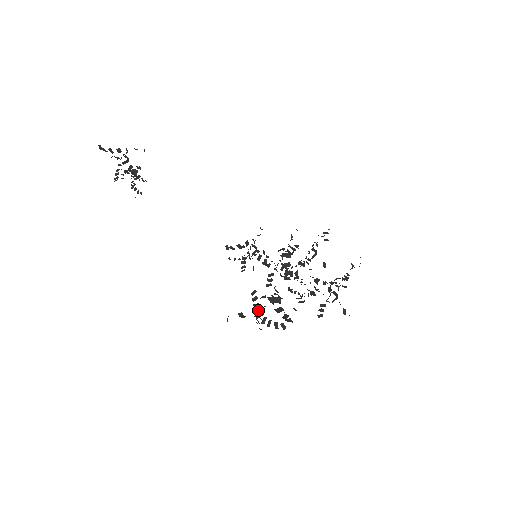
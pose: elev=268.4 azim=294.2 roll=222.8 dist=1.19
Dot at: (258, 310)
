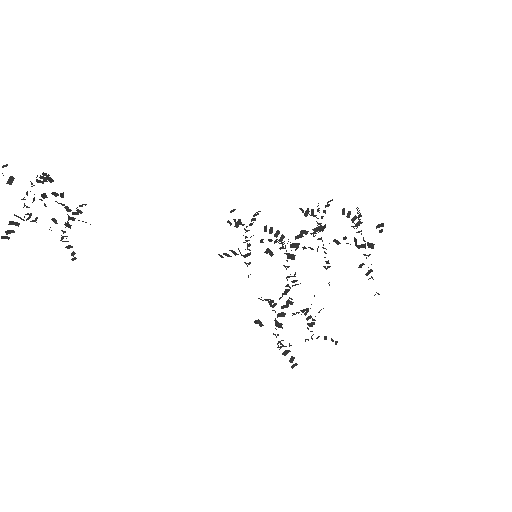
Dot at: (274, 305)
